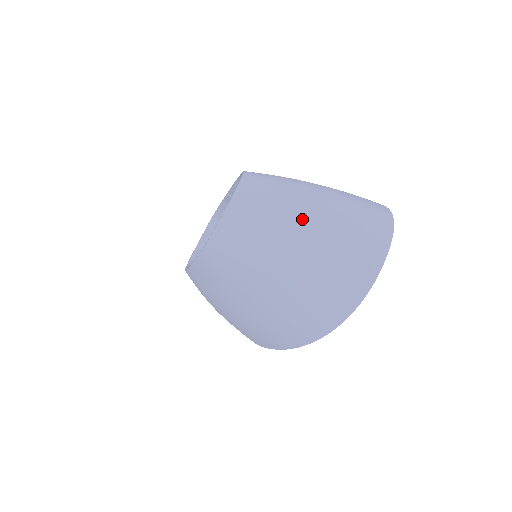
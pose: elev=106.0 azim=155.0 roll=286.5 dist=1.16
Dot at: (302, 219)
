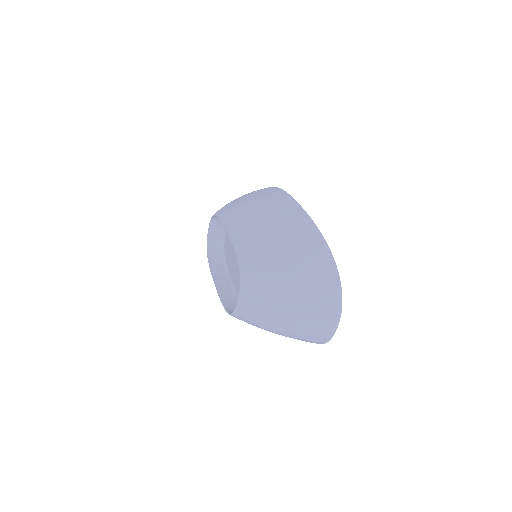
Dot at: (285, 314)
